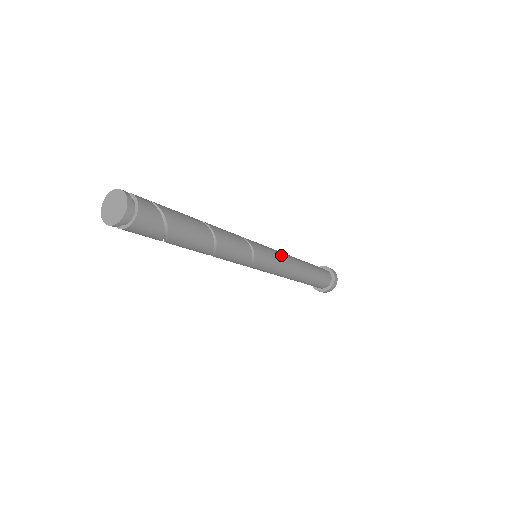
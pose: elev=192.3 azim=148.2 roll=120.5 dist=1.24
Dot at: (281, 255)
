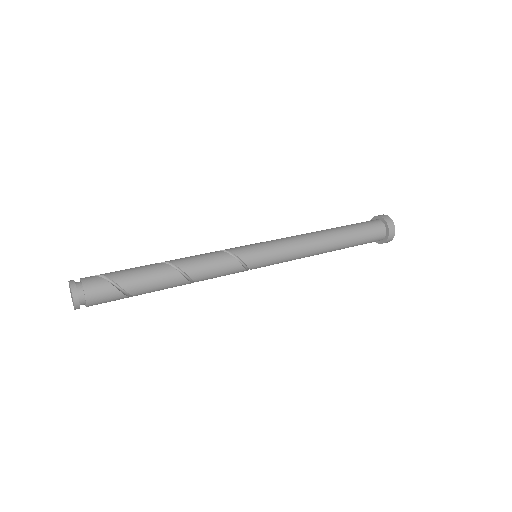
Dot at: (285, 242)
